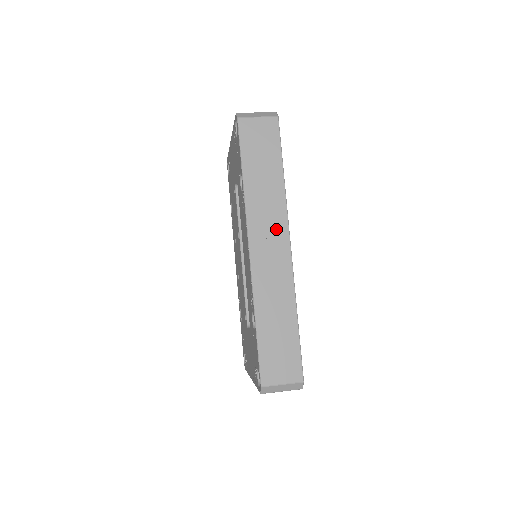
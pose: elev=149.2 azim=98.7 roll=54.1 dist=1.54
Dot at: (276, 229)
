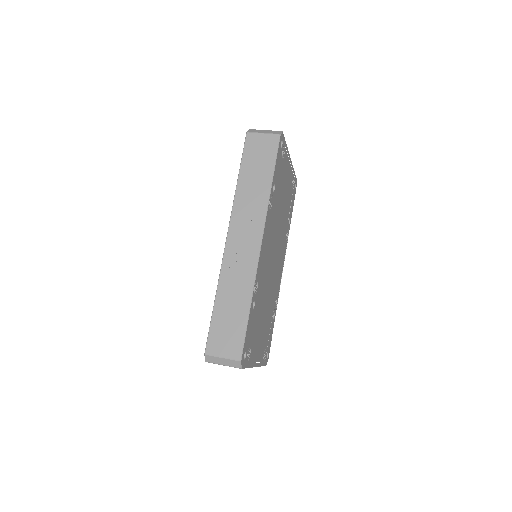
Dot at: (253, 226)
